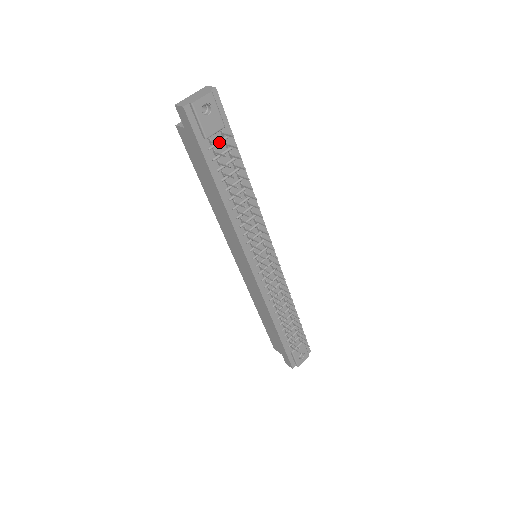
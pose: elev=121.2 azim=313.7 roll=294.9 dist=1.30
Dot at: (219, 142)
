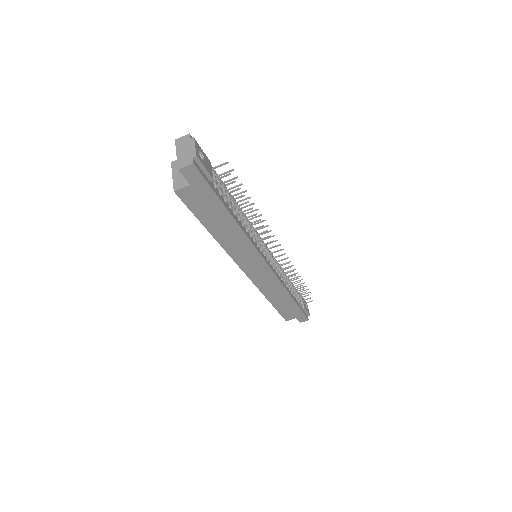
Dot at: (215, 177)
